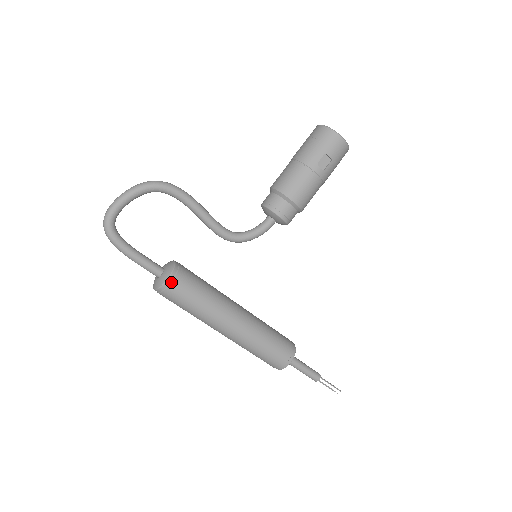
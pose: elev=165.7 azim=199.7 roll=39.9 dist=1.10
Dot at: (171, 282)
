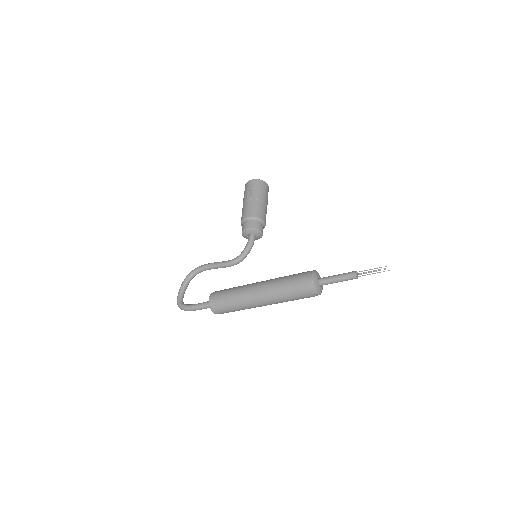
Dot at: (211, 297)
